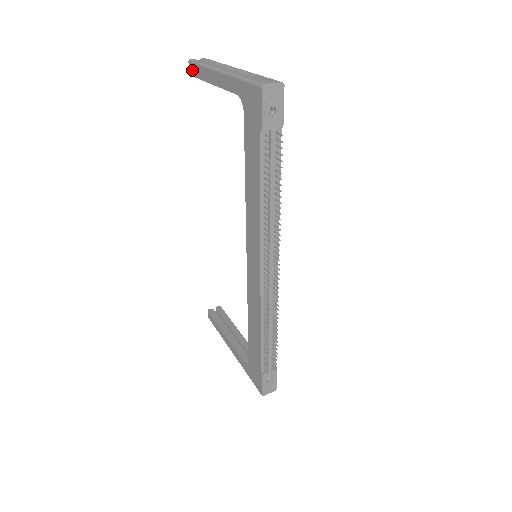
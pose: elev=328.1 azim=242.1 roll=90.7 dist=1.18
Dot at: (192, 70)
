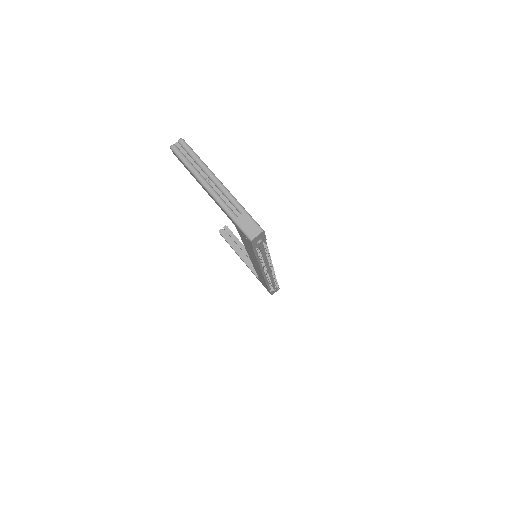
Dot at: occluded
